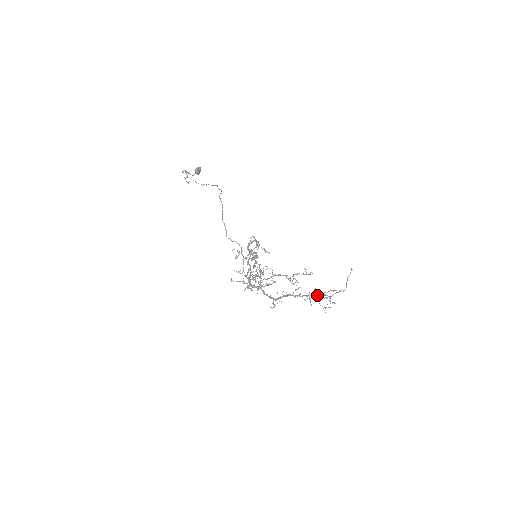
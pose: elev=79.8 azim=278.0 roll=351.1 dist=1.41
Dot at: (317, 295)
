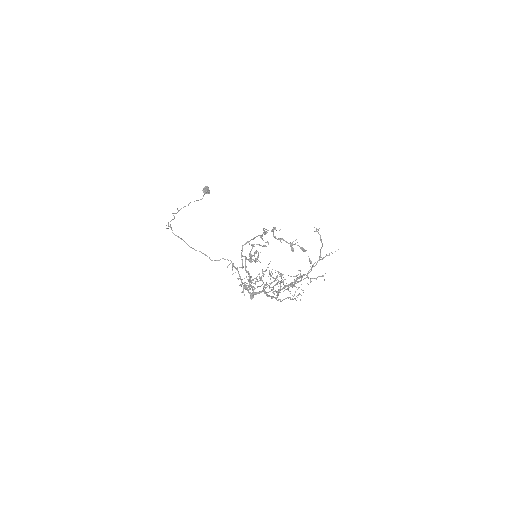
Dot at: occluded
